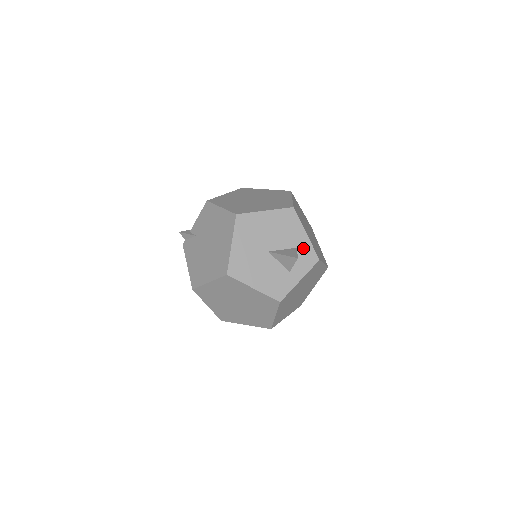
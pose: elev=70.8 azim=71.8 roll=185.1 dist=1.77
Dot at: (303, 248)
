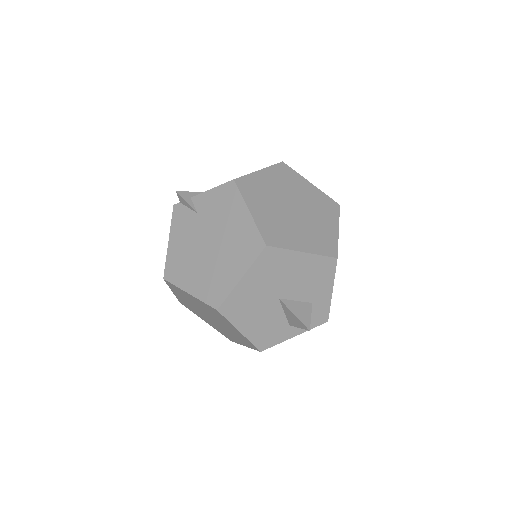
Dot at: (319, 305)
